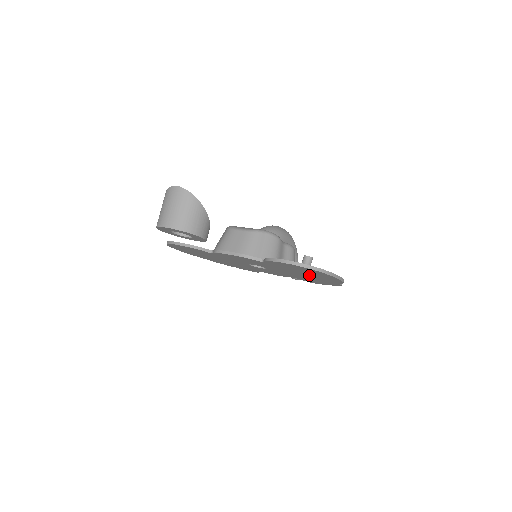
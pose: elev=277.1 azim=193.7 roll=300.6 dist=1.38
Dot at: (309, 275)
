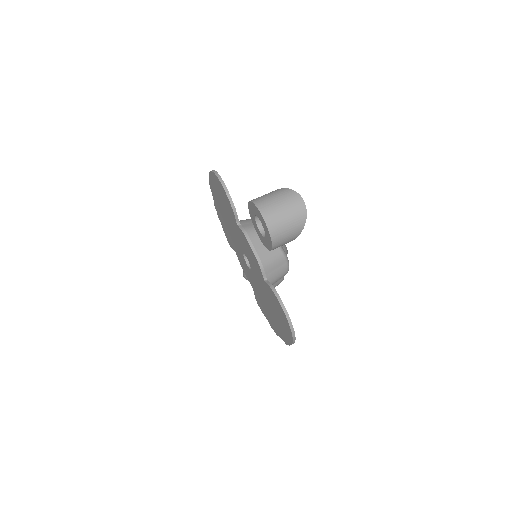
Dot at: (274, 314)
